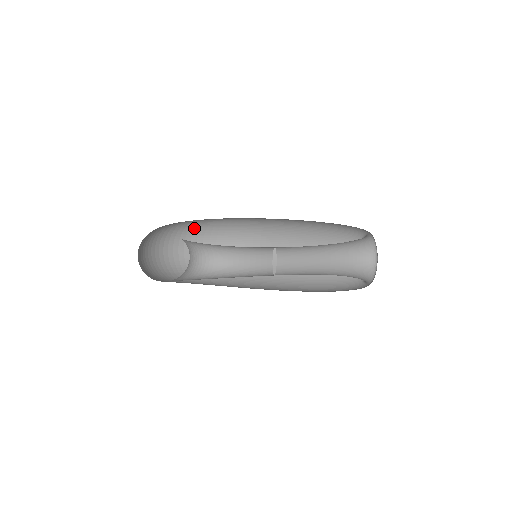
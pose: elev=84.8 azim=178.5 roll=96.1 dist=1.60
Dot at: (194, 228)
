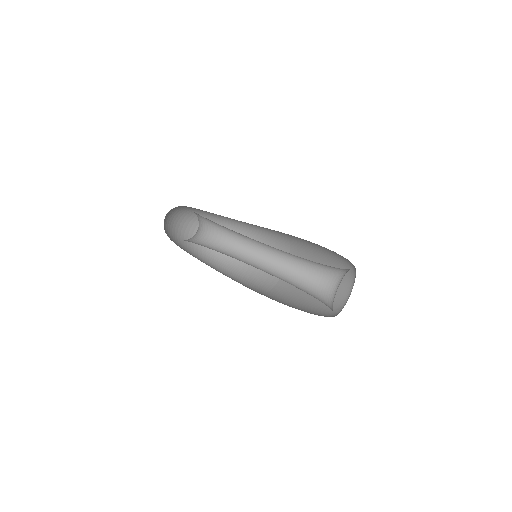
Dot at: (241, 231)
